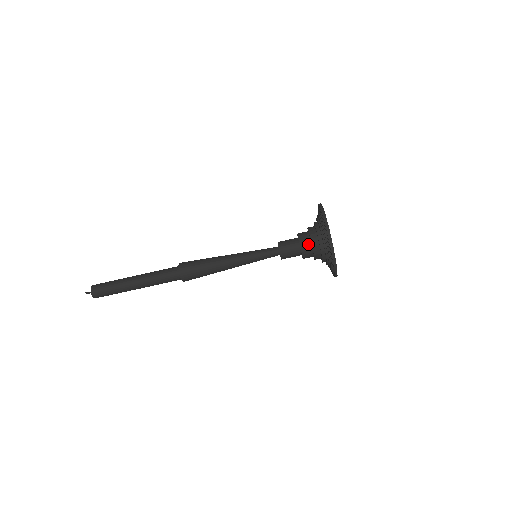
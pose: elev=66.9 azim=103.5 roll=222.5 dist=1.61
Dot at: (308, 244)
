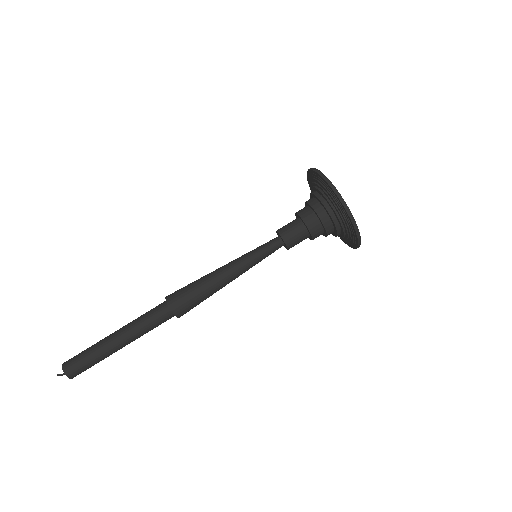
Dot at: (307, 209)
